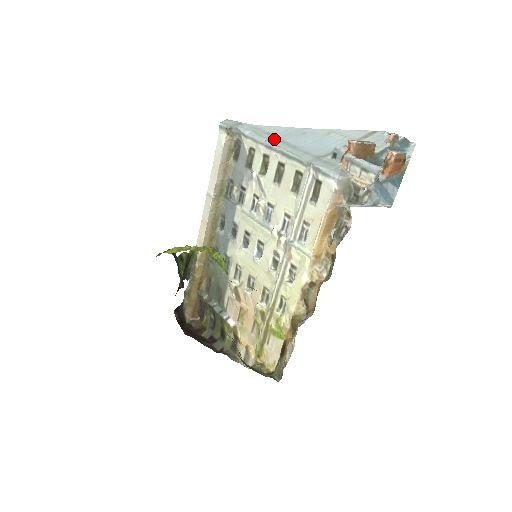
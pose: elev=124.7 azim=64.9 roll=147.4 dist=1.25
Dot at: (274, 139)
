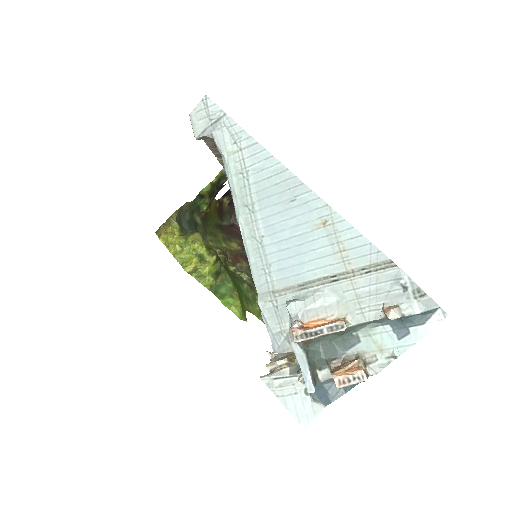
Dot at: (244, 203)
